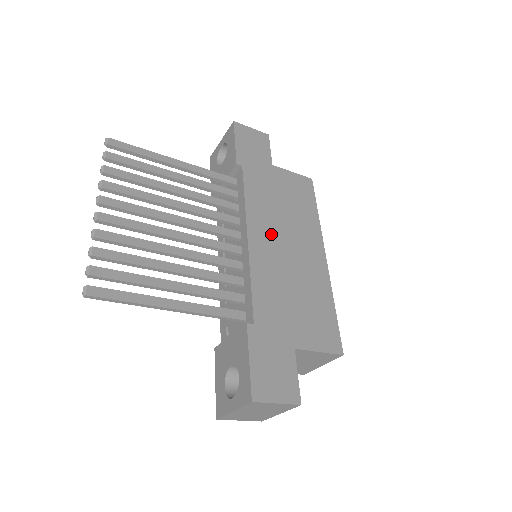
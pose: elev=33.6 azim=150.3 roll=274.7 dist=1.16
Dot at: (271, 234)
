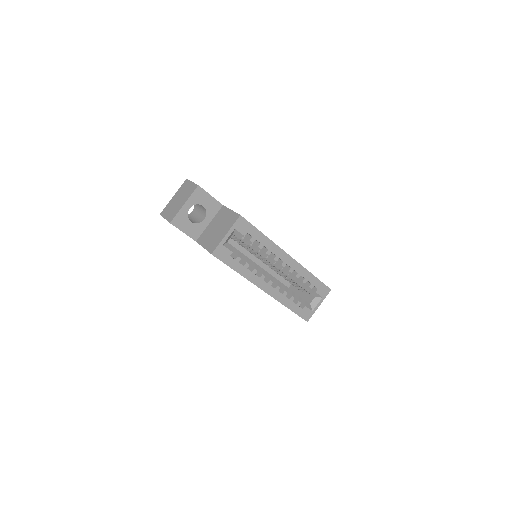
Dot at: occluded
